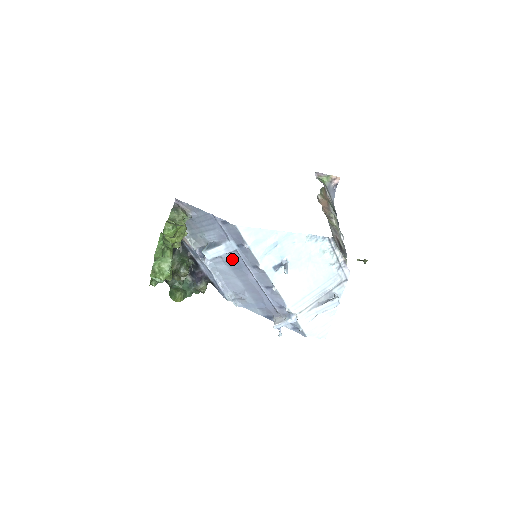
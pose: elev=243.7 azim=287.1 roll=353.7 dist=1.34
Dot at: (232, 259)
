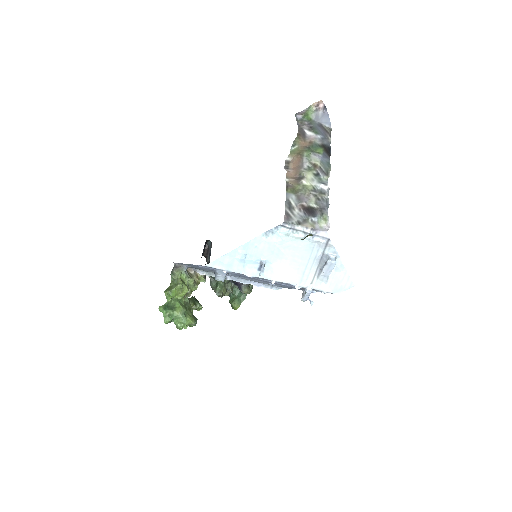
Dot at: (235, 275)
